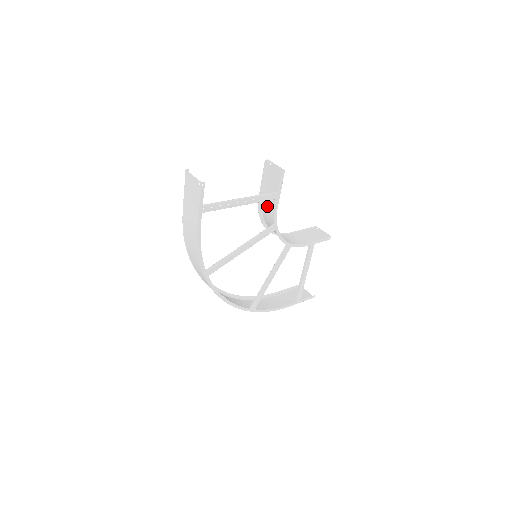
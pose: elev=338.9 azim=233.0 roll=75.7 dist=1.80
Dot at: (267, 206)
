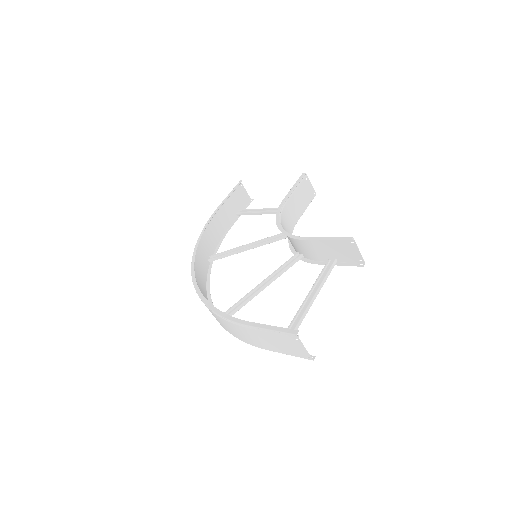
Dot at: (308, 247)
